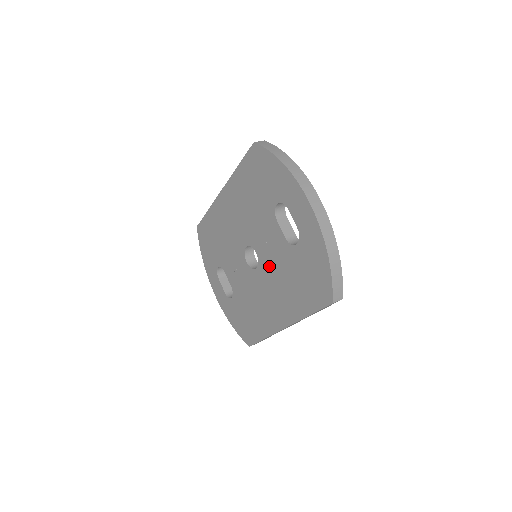
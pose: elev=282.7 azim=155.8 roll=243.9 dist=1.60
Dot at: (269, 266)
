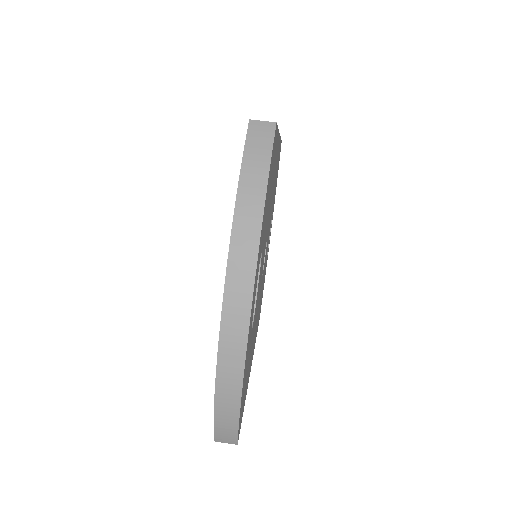
Dot at: occluded
